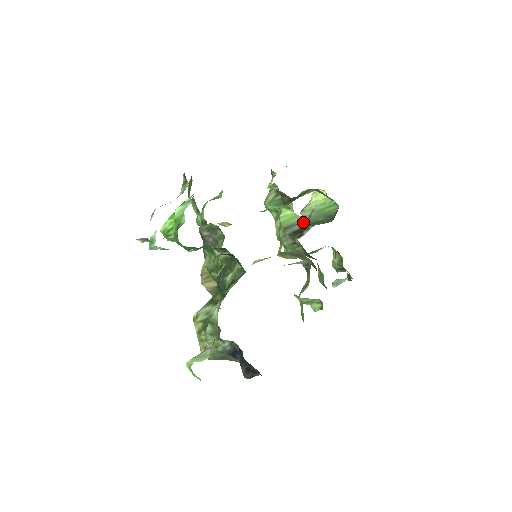
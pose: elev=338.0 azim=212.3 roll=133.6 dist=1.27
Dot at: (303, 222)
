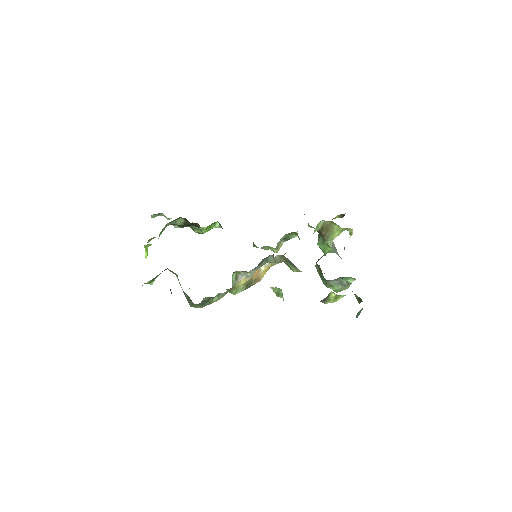
Dot at: occluded
